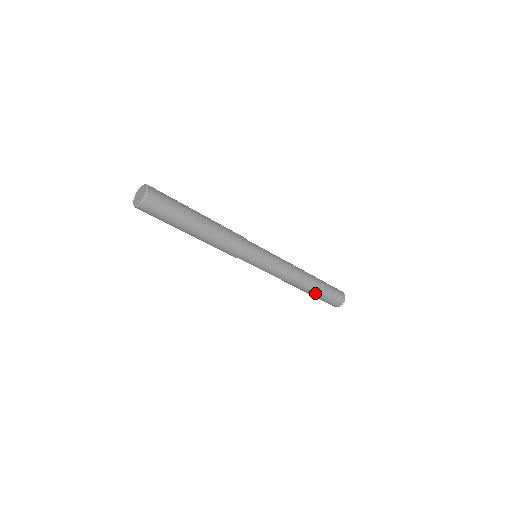
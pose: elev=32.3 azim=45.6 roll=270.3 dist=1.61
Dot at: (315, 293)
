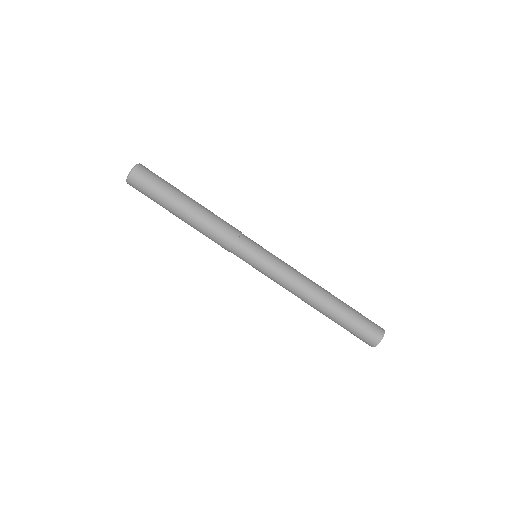
Dot at: (337, 314)
